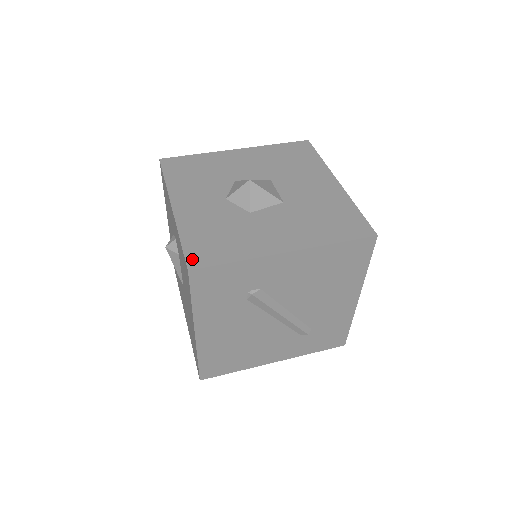
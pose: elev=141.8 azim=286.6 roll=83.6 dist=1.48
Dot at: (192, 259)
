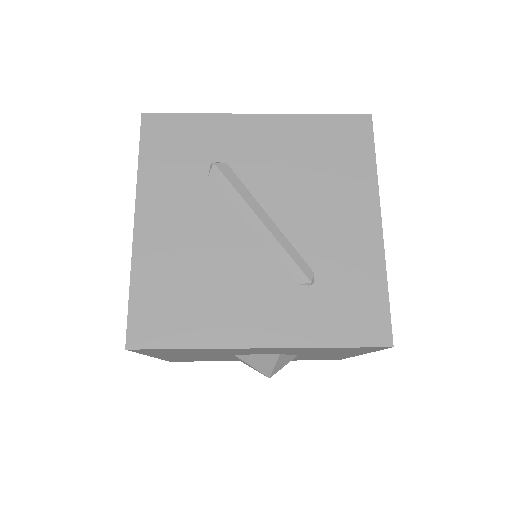
Dot at: occluded
